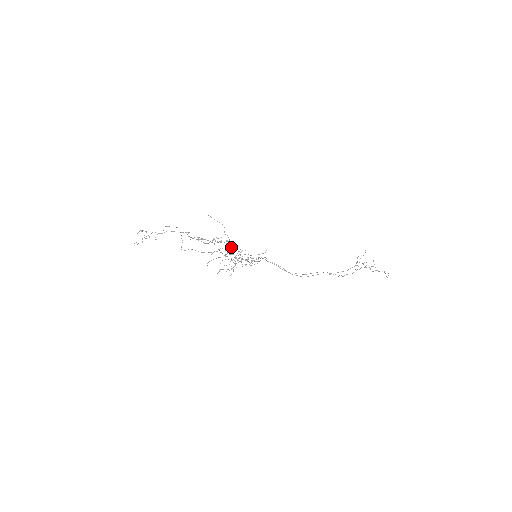
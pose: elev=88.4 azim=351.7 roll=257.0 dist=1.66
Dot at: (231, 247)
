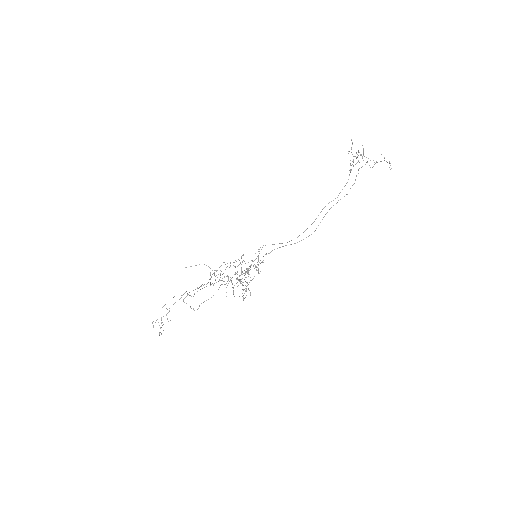
Dot at: occluded
